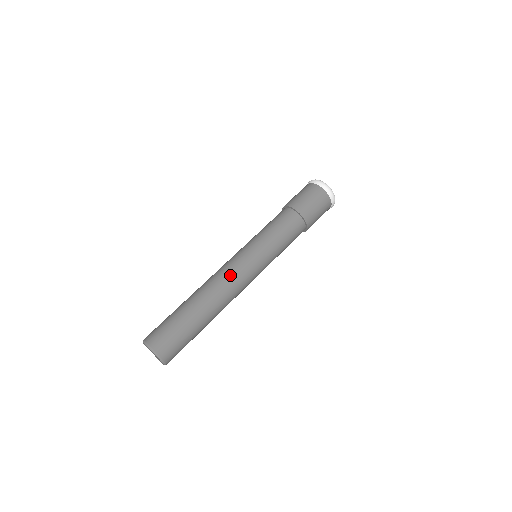
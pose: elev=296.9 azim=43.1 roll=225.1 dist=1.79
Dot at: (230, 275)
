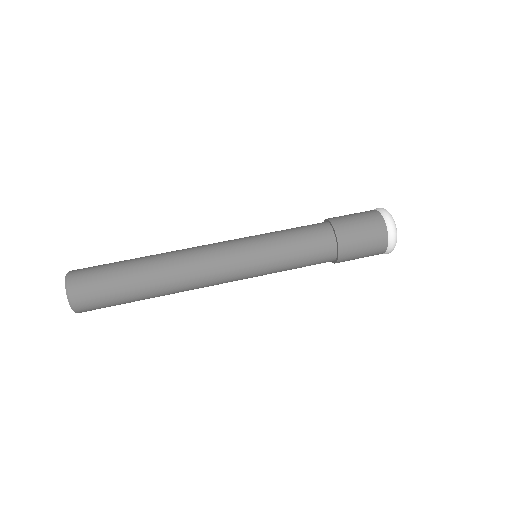
Dot at: (203, 245)
